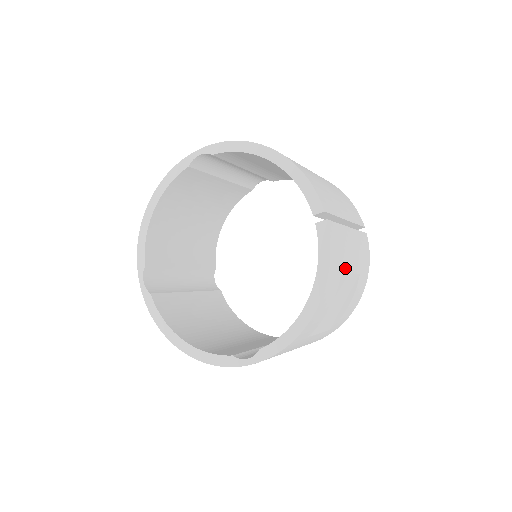
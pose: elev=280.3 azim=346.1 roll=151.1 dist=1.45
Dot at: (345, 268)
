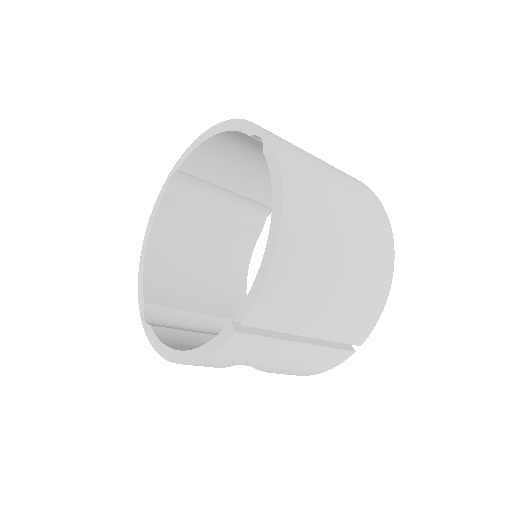
Dot at: (251, 363)
